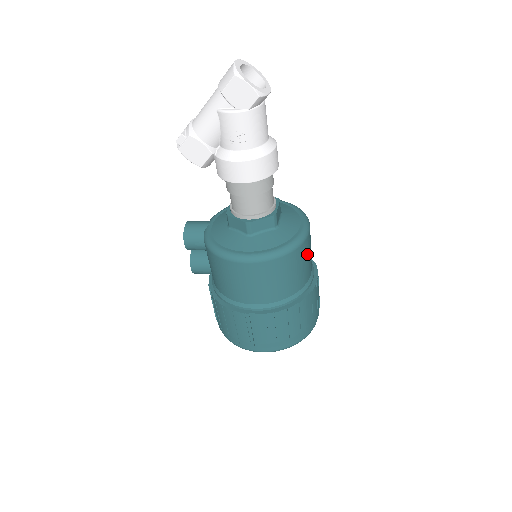
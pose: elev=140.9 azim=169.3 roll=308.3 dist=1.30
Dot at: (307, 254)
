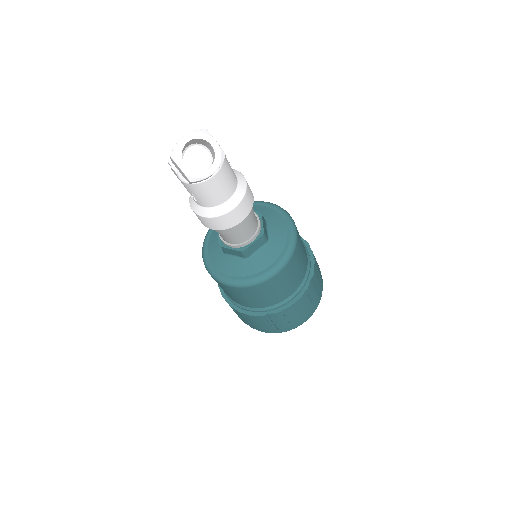
Dot at: (271, 289)
